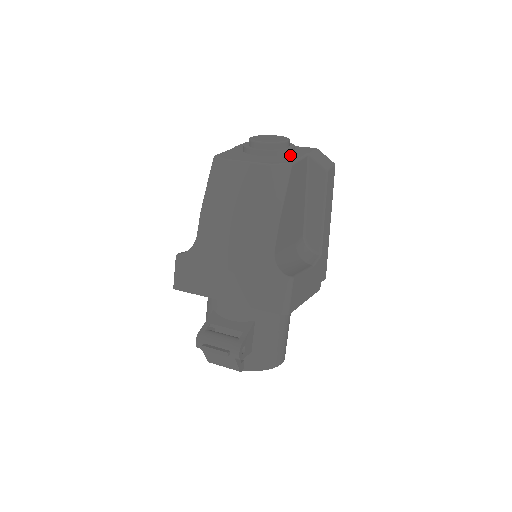
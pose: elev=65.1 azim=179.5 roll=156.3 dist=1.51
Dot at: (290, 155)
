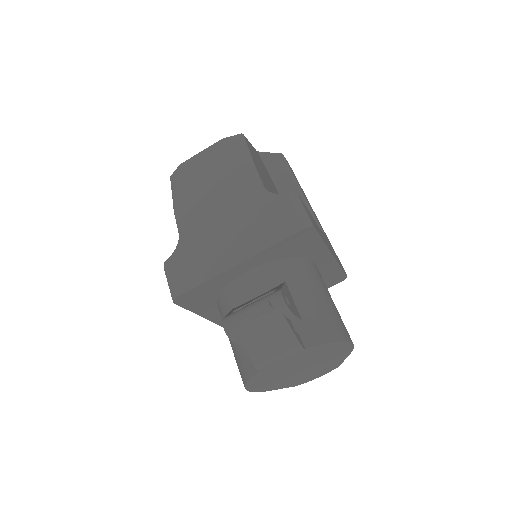
Dot at: occluded
